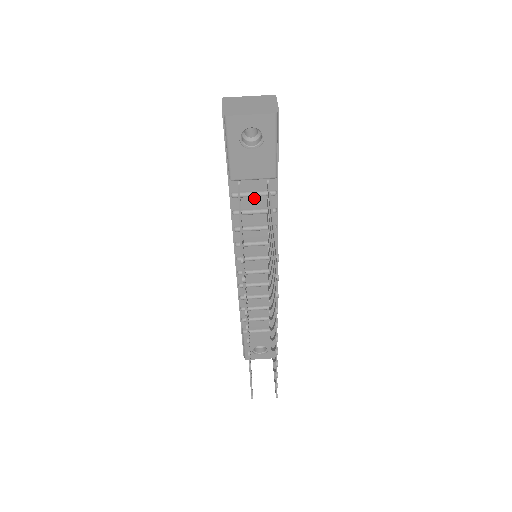
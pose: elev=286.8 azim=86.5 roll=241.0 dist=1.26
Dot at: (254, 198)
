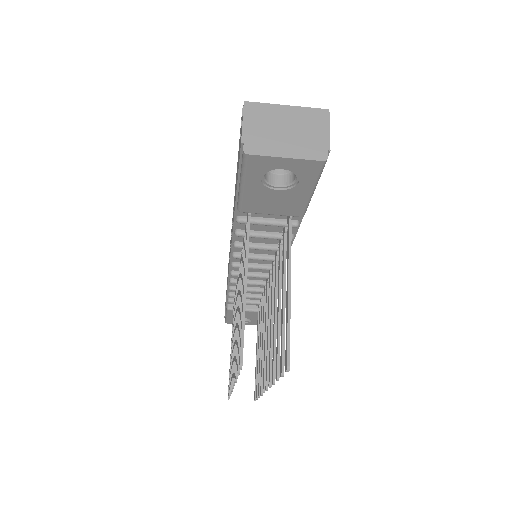
Dot at: occluded
